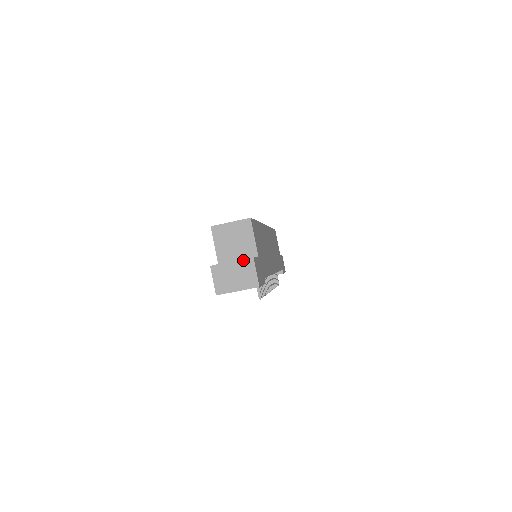
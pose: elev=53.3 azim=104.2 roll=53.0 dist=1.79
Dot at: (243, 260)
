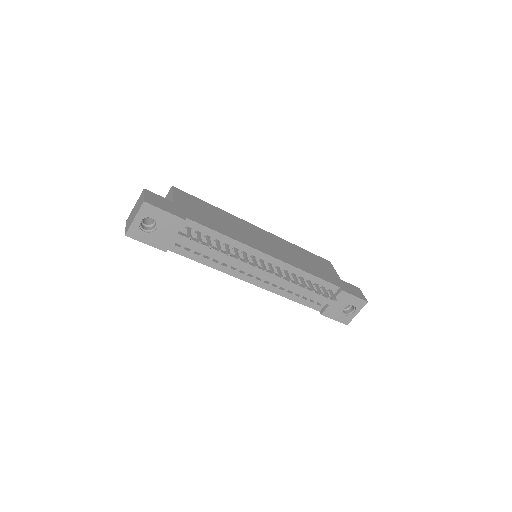
Dot at: (139, 197)
